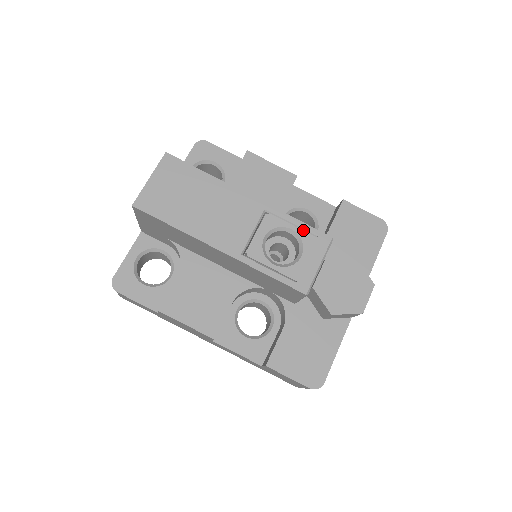
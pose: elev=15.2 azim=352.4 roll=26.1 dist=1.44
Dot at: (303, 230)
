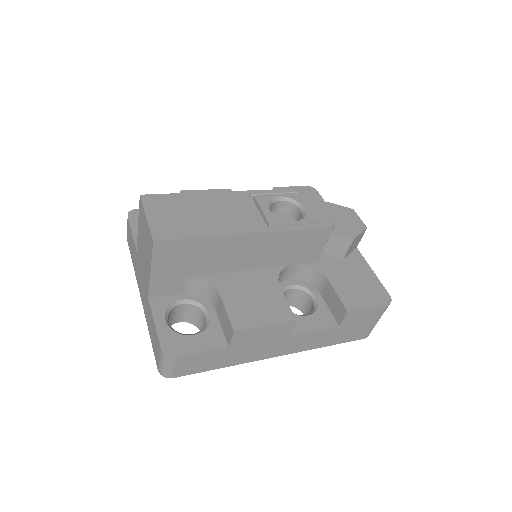
Dot at: (287, 194)
